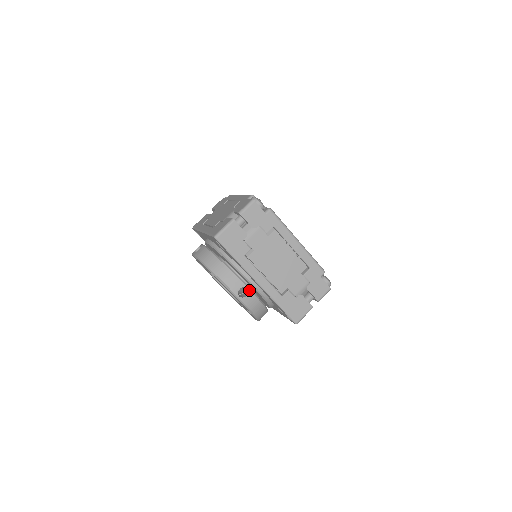
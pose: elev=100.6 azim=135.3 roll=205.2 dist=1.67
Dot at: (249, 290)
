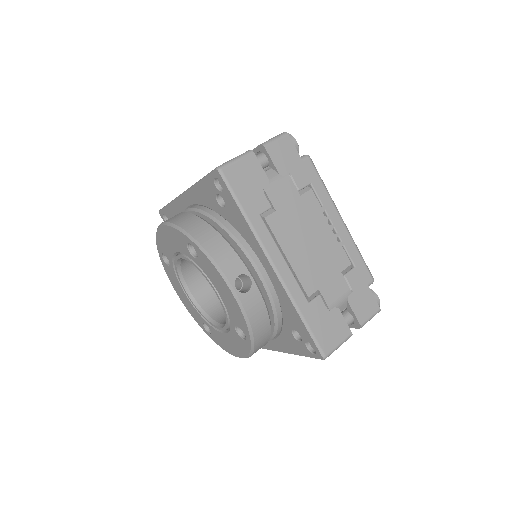
Dot at: (254, 282)
